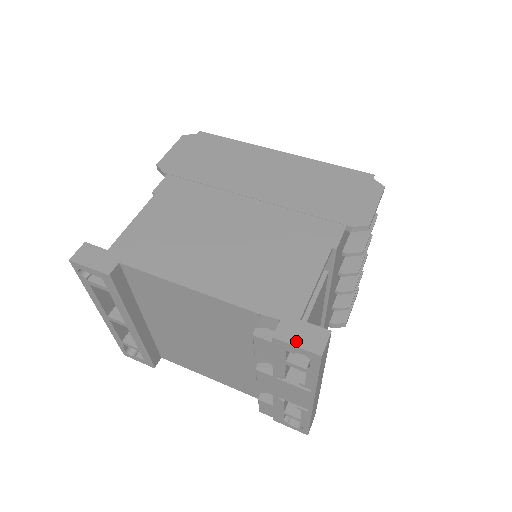
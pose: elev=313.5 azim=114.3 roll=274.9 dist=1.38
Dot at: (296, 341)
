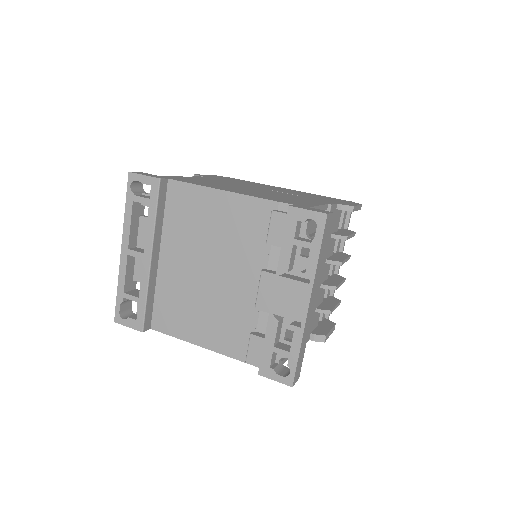
Dot at: (307, 209)
